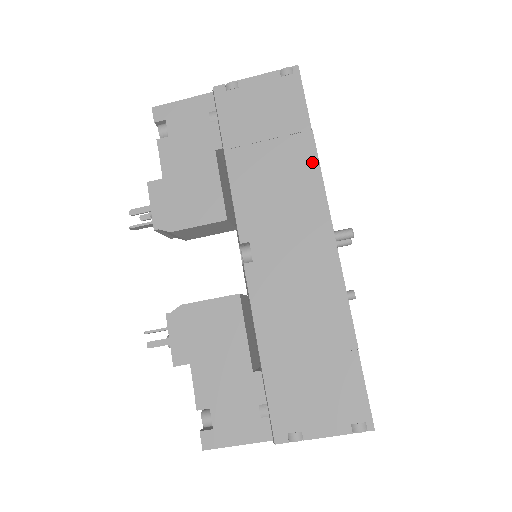
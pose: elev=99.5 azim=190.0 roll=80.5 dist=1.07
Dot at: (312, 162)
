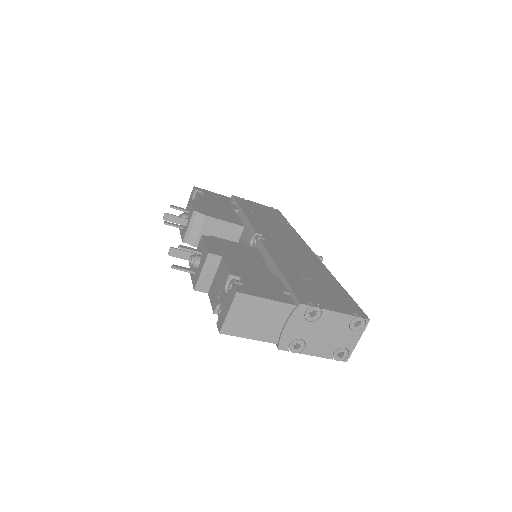
Dot at: (293, 231)
